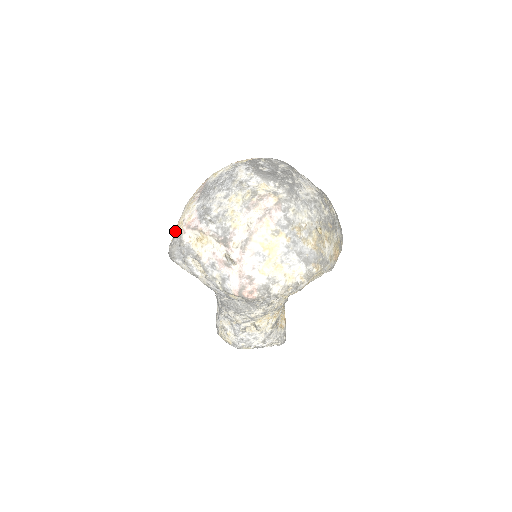
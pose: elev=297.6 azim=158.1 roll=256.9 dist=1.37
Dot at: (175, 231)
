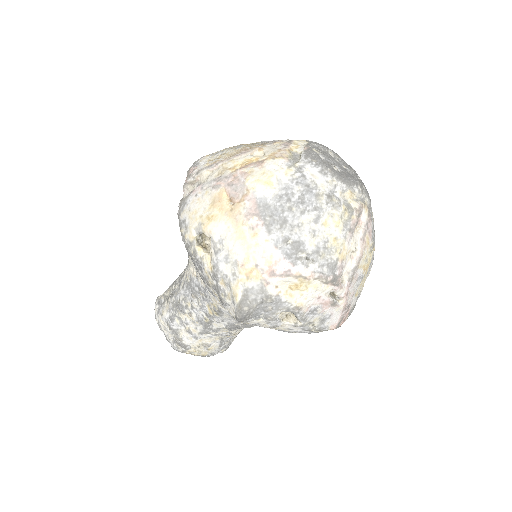
Dot at: (241, 283)
